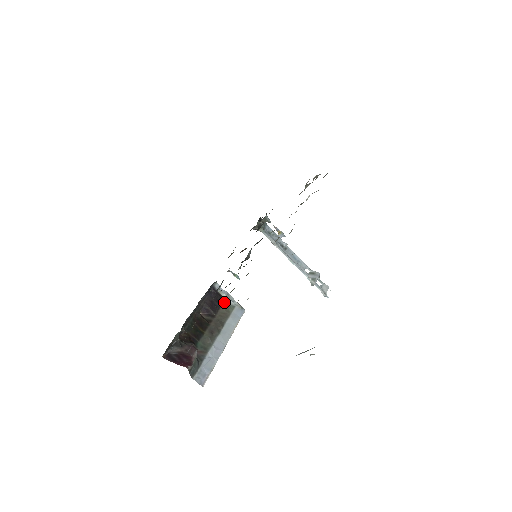
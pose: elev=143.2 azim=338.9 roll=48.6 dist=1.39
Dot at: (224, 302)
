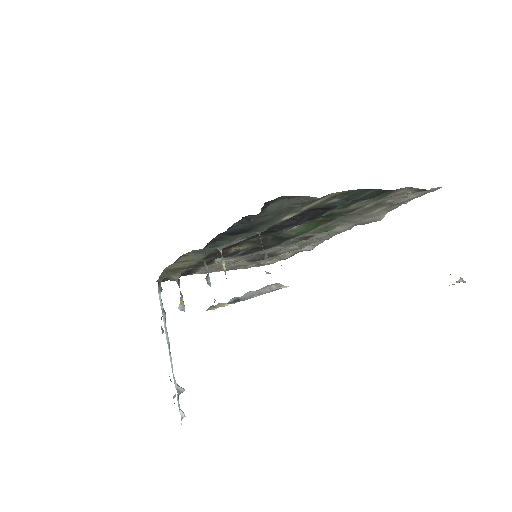
Dot at: (208, 275)
